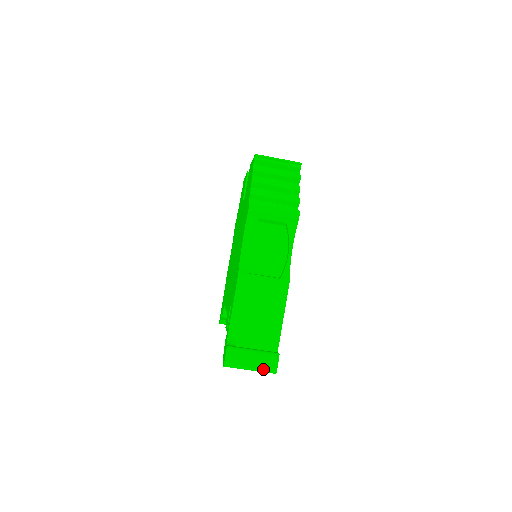
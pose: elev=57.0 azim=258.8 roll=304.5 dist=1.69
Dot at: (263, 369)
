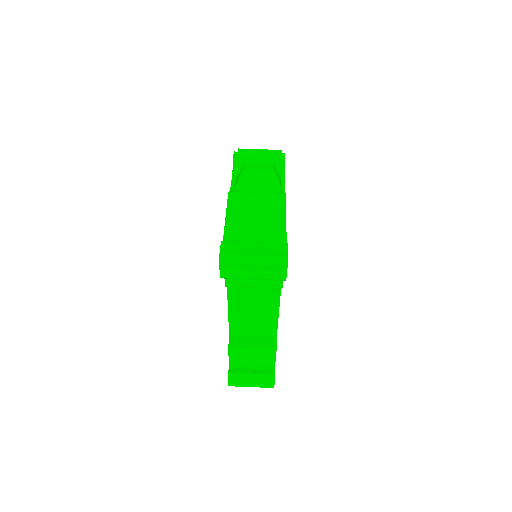
Dot at: (270, 257)
